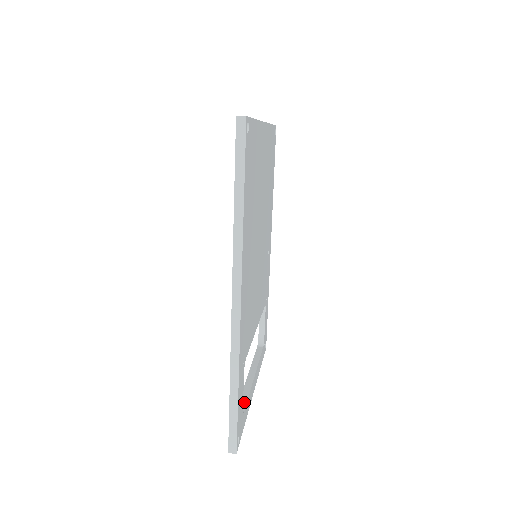
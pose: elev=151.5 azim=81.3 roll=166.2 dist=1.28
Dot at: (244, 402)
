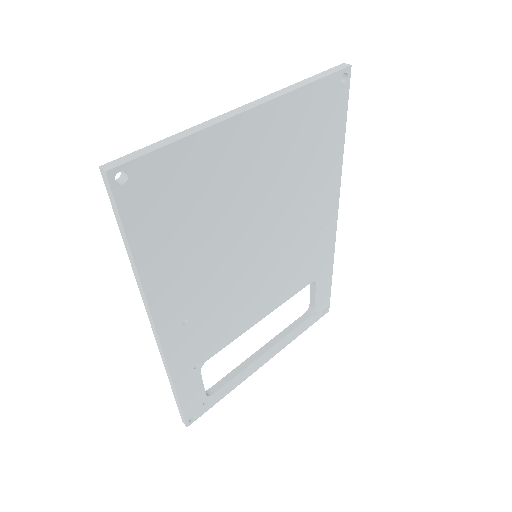
Dot at: (224, 382)
